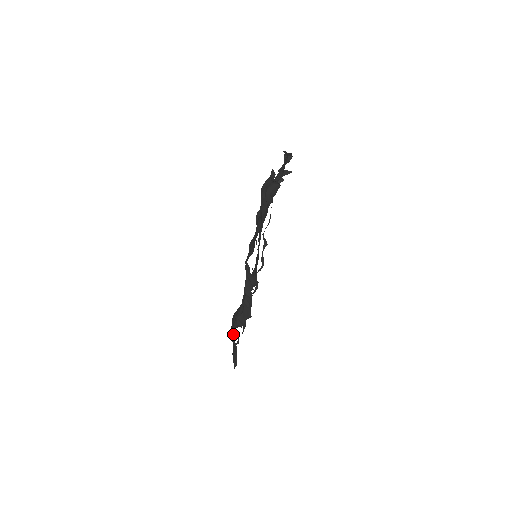
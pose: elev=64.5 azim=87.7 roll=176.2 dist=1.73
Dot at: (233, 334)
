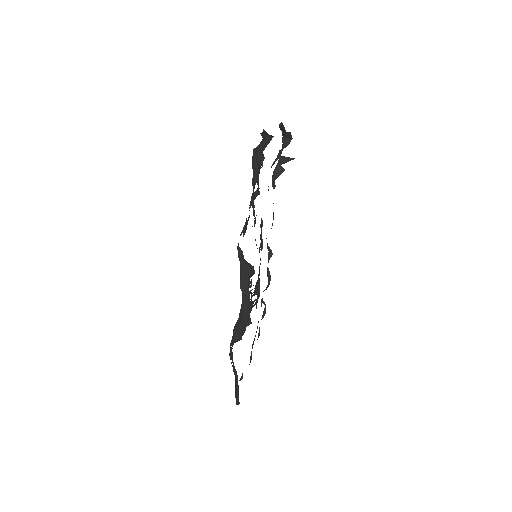
Dot at: occluded
